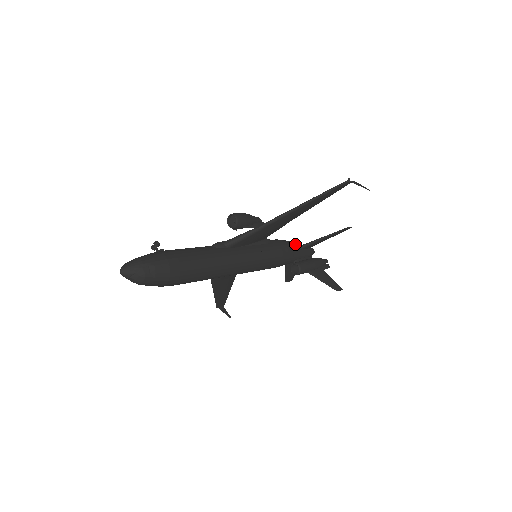
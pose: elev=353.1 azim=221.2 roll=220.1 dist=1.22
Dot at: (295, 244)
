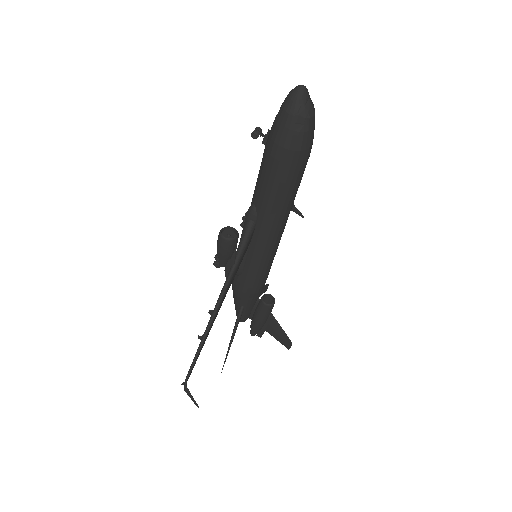
Dot at: occluded
